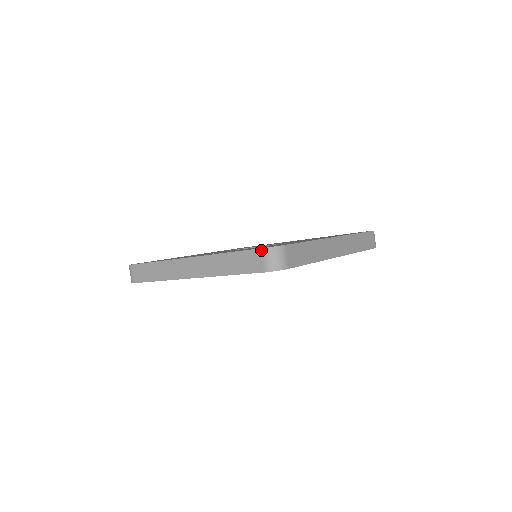
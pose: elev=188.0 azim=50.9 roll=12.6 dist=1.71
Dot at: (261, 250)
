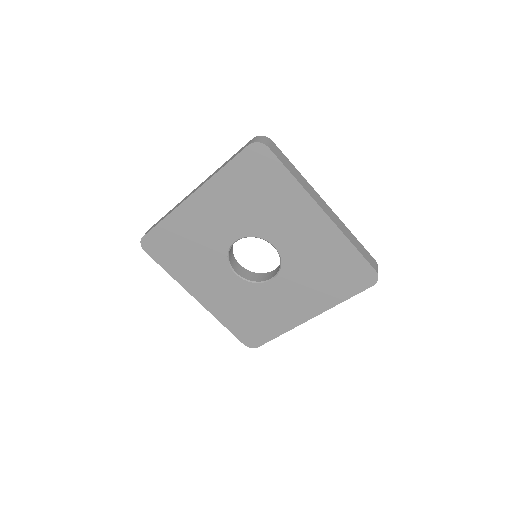
Dot at: (252, 139)
